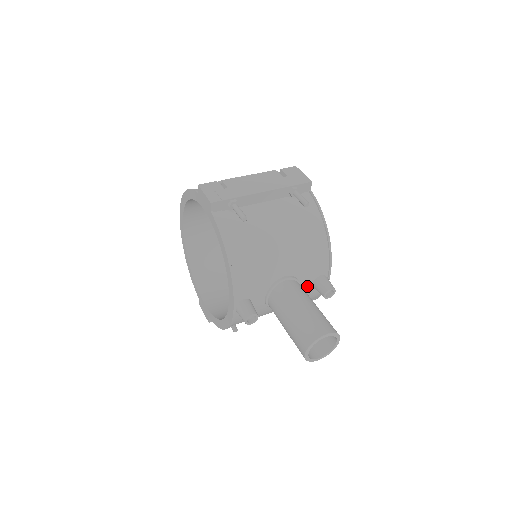
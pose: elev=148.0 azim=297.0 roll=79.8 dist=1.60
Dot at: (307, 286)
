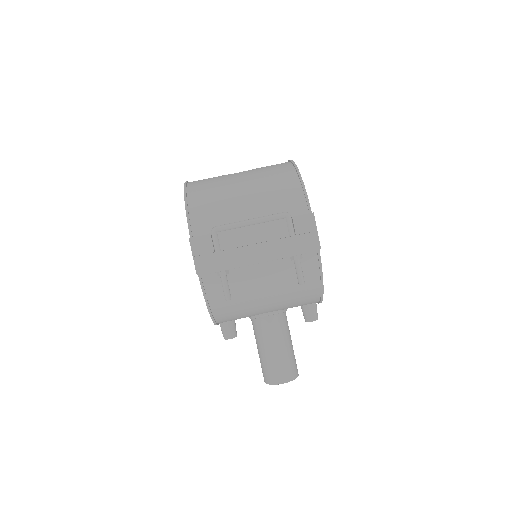
Dot at: occluded
